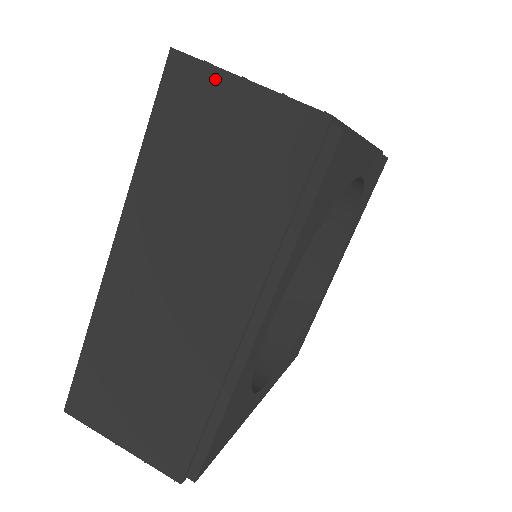
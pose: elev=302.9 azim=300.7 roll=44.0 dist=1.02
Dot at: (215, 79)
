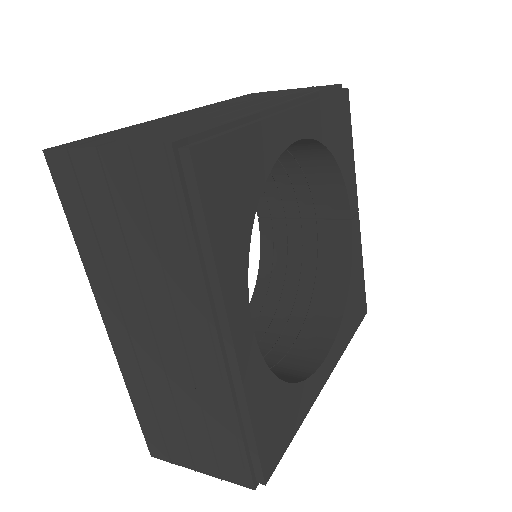
Dot at: (275, 91)
